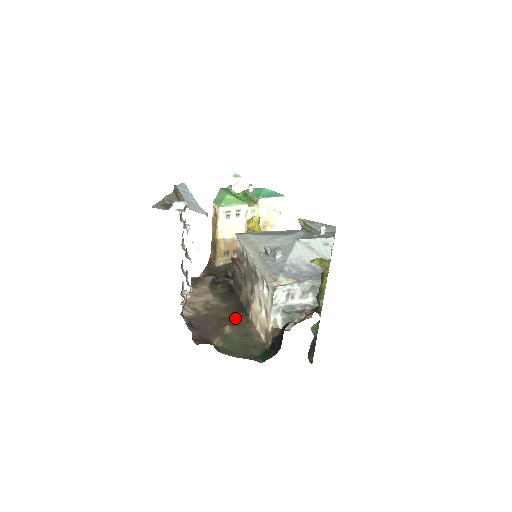
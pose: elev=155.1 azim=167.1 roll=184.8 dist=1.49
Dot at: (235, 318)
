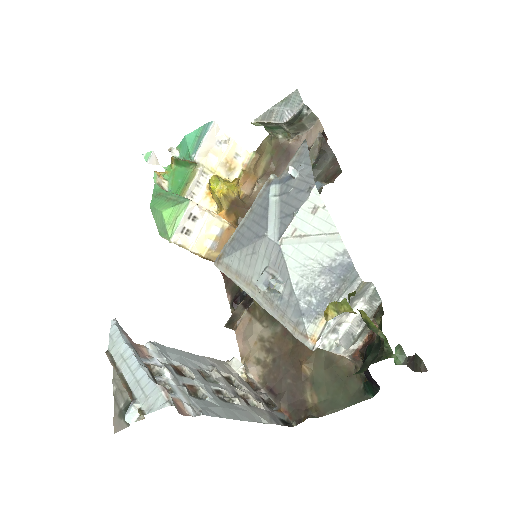
Dot at: (301, 342)
